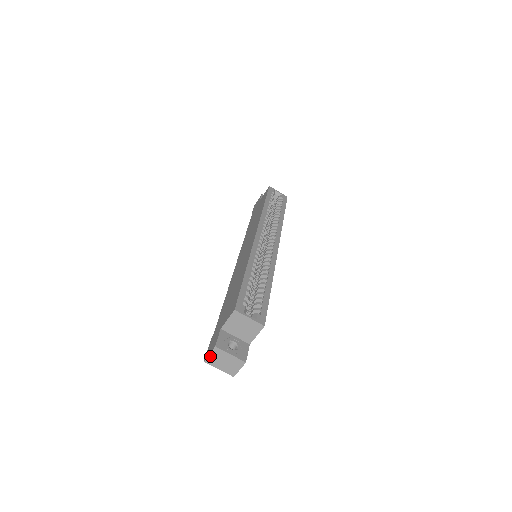
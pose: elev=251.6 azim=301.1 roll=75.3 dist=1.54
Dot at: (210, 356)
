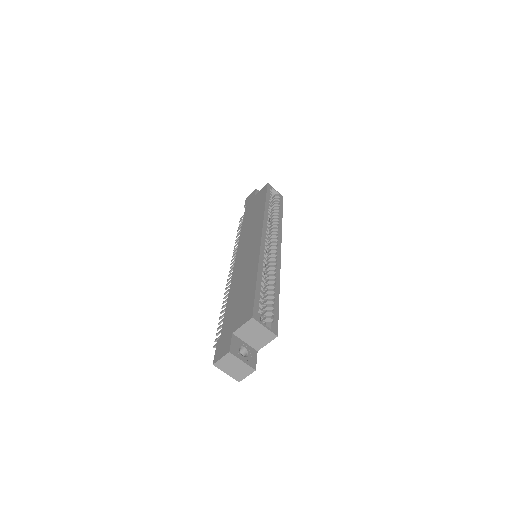
Dot at: (221, 360)
